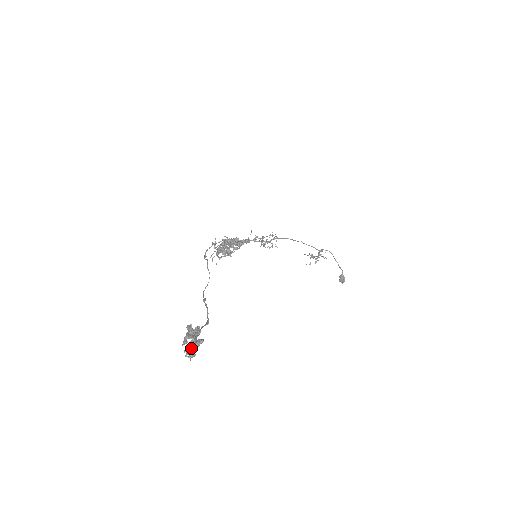
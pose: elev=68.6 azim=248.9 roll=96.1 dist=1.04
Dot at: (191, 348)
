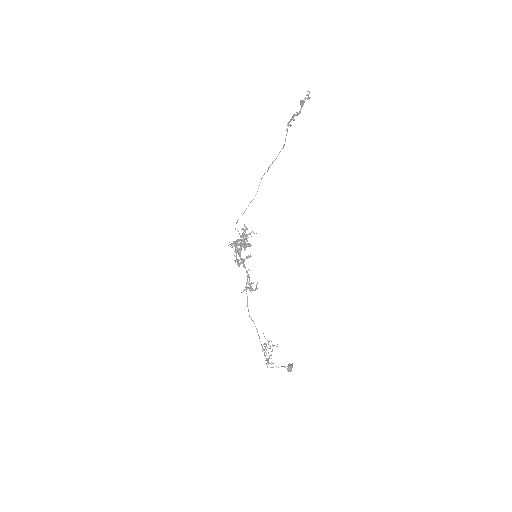
Dot at: (304, 101)
